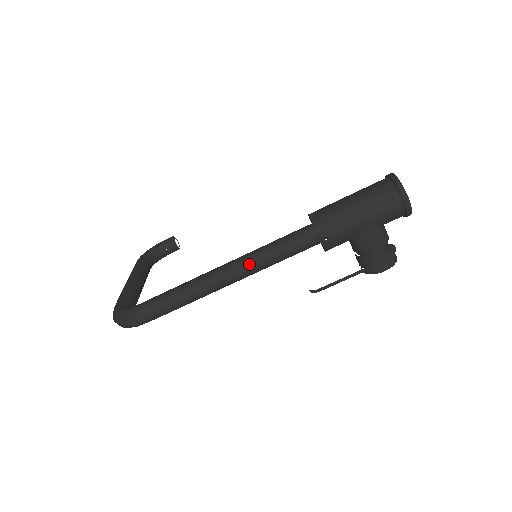
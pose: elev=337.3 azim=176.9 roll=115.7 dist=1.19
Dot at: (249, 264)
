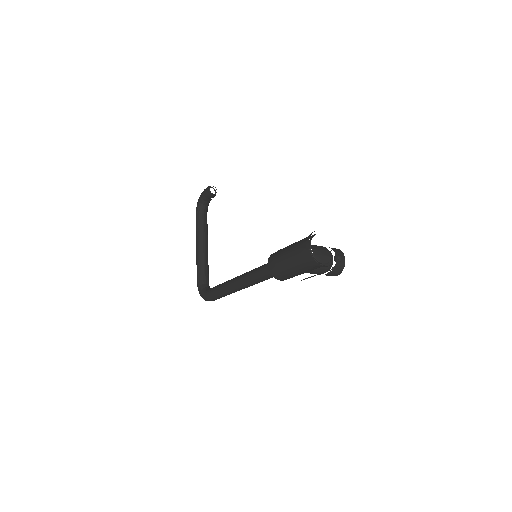
Dot at: (249, 285)
